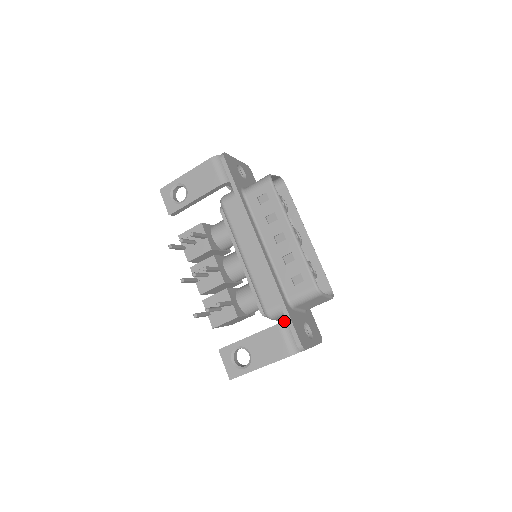
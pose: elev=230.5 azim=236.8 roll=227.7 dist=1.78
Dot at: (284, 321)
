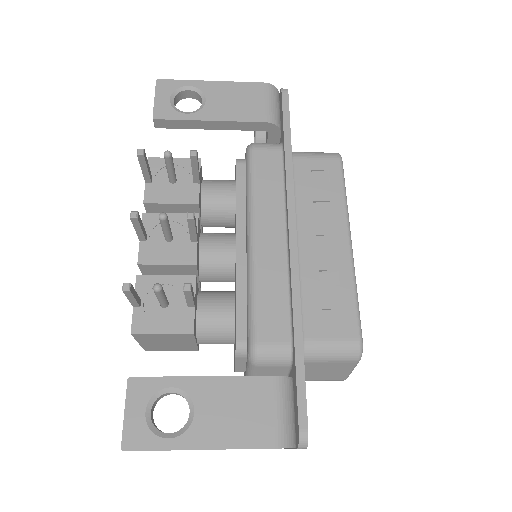
Dot at: occluded
